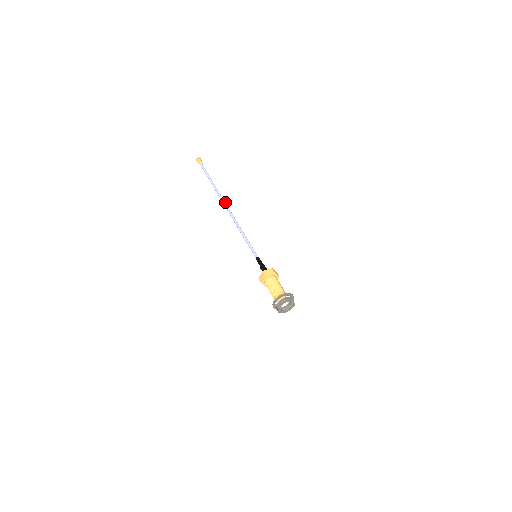
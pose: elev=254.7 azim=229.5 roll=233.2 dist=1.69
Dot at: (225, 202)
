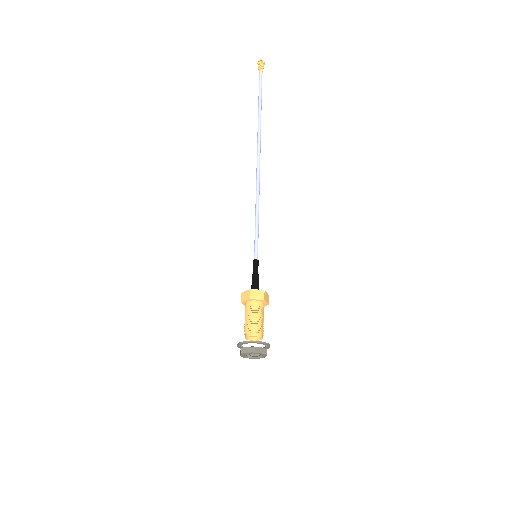
Dot at: (260, 150)
